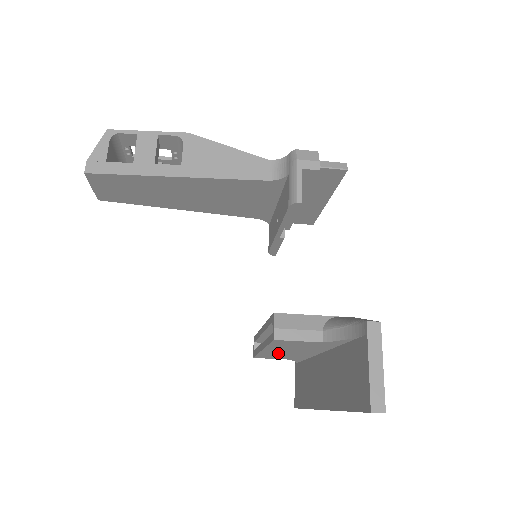
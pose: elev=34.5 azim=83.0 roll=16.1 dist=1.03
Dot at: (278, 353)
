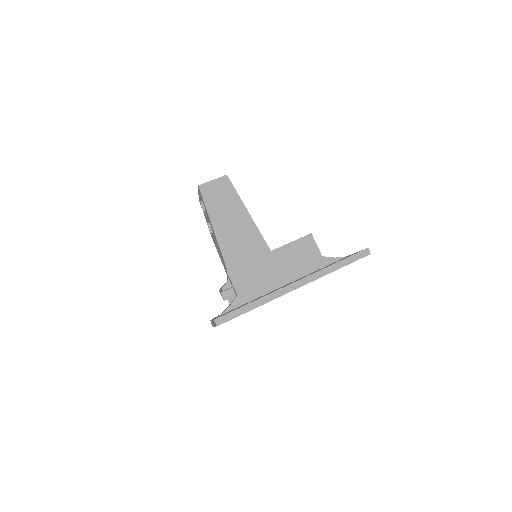
Dot at: (264, 267)
